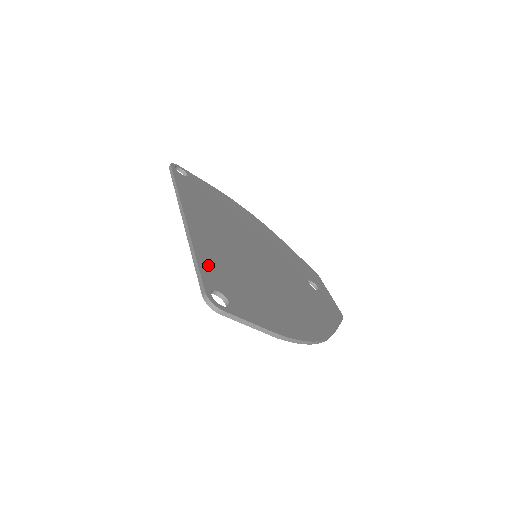
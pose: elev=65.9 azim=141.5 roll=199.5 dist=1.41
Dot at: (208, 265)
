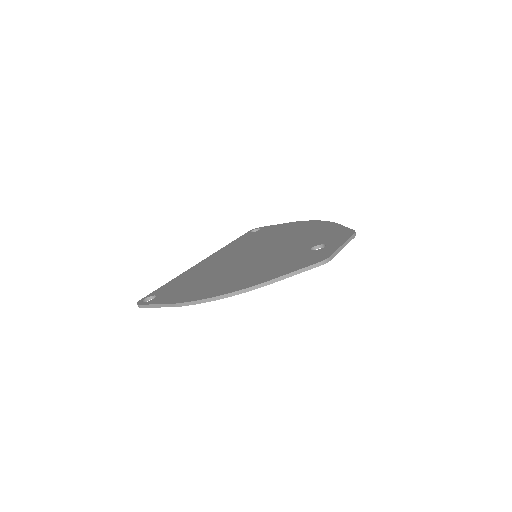
Dot at: (172, 283)
